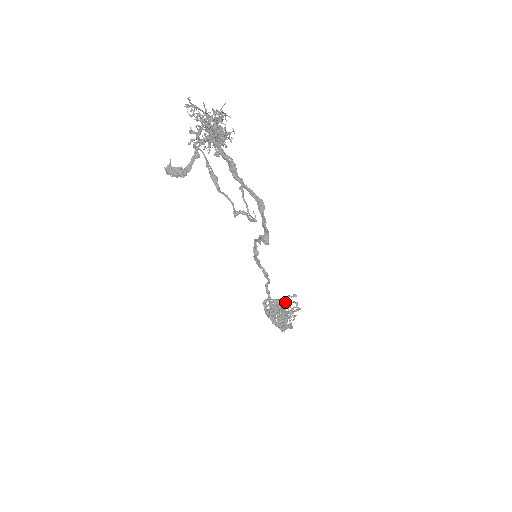
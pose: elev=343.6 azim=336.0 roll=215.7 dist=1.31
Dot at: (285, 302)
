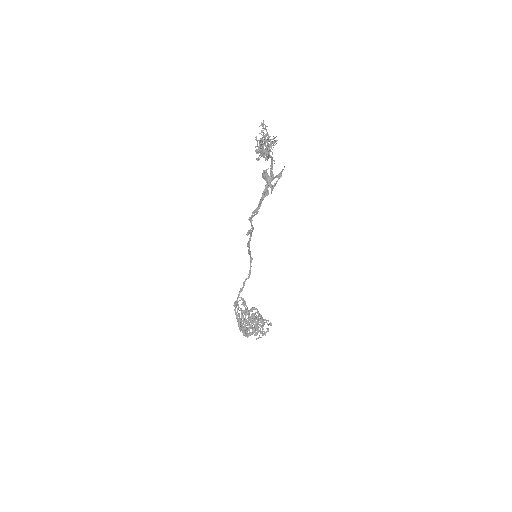
Dot at: (262, 320)
